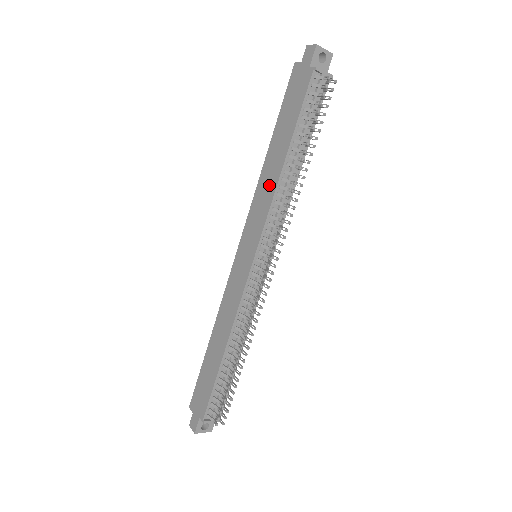
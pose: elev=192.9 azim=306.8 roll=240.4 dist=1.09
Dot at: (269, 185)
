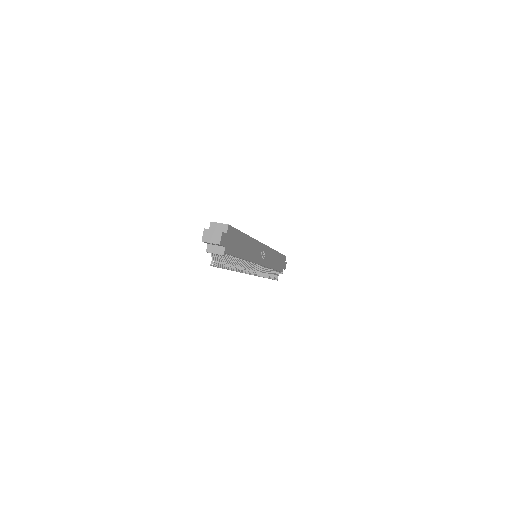
Dot at: occluded
